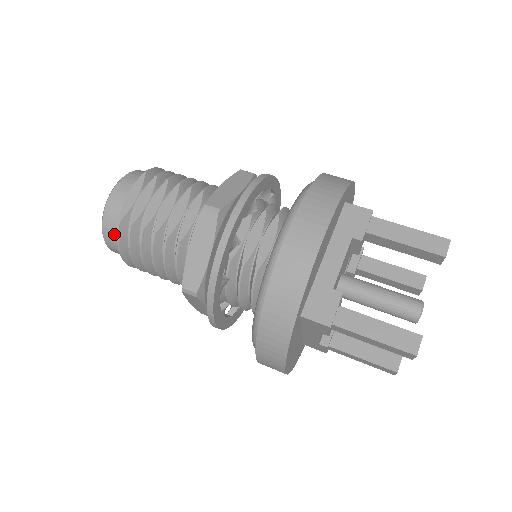
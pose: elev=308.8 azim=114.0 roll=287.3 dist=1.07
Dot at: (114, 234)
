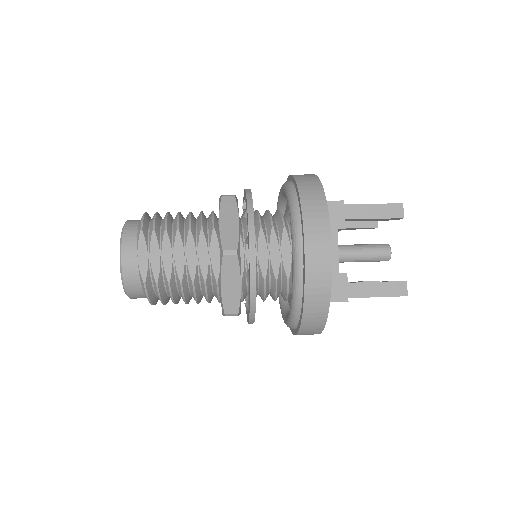
Dot at: (138, 291)
